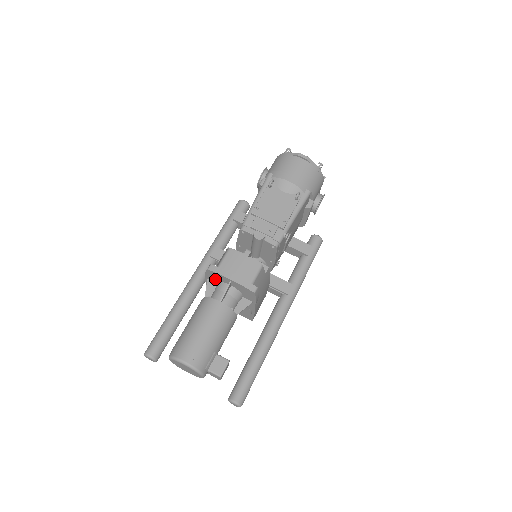
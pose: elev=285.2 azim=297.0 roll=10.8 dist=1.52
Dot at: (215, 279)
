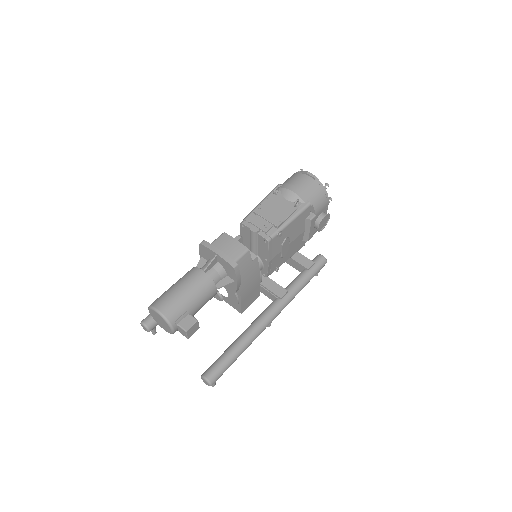
Dot at: (206, 256)
